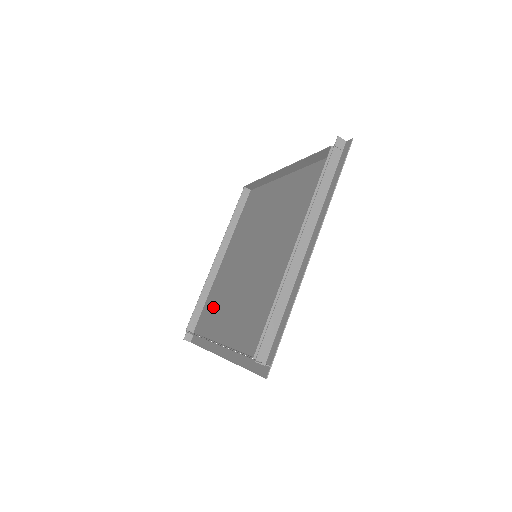
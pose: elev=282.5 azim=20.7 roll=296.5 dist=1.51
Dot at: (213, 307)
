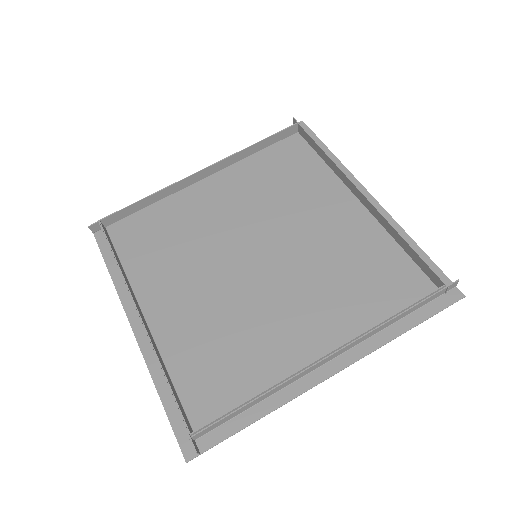
Dot at: (156, 236)
